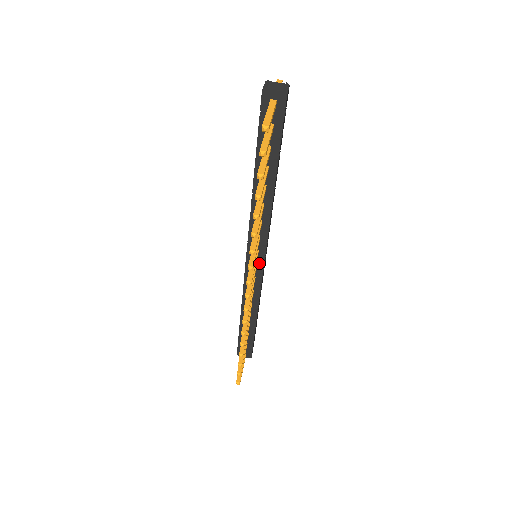
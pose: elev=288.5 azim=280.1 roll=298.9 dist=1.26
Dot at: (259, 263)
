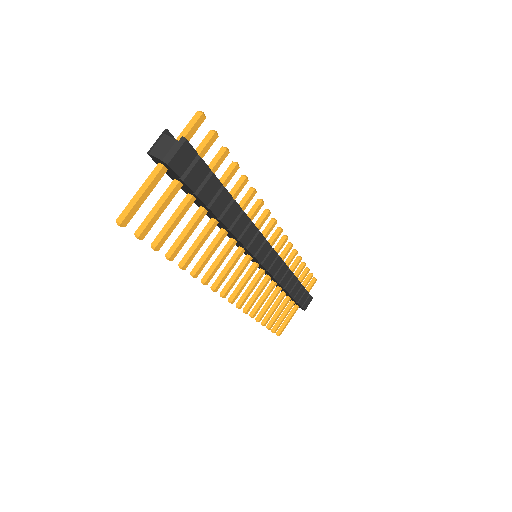
Dot at: (259, 263)
